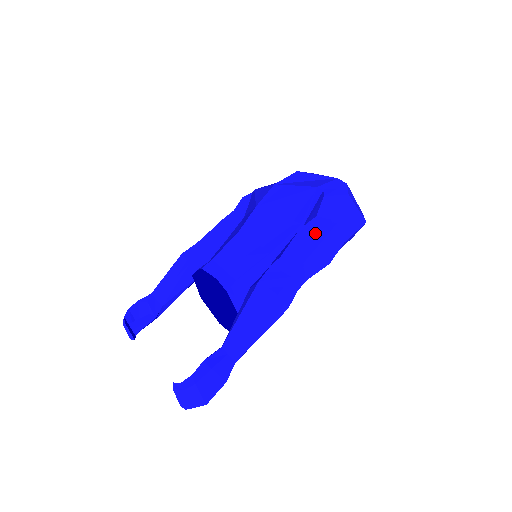
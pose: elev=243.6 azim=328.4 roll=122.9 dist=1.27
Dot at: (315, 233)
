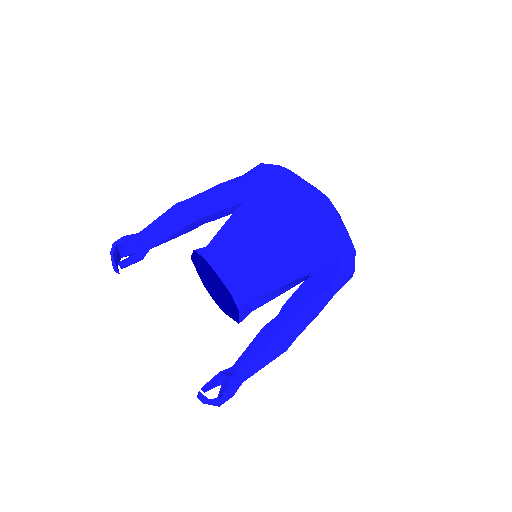
Dot at: (322, 300)
